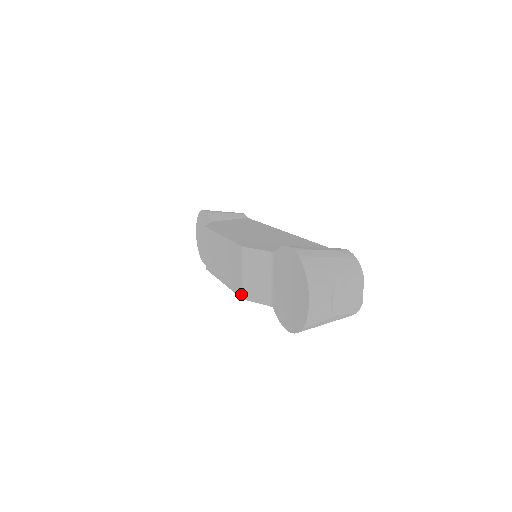
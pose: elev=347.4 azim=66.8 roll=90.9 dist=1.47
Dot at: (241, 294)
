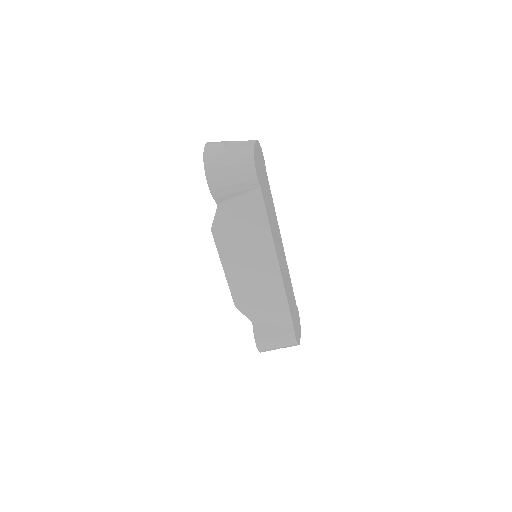
Dot at: (212, 230)
